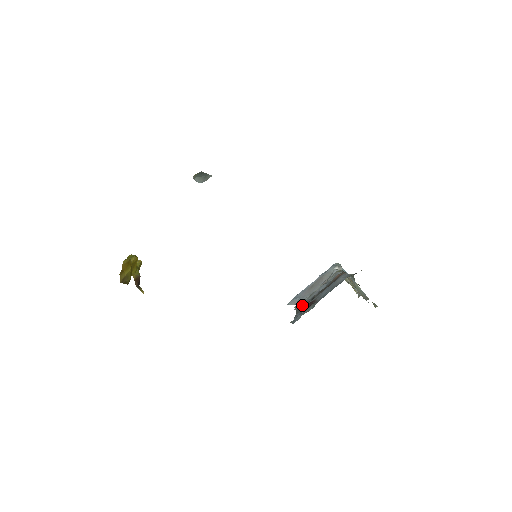
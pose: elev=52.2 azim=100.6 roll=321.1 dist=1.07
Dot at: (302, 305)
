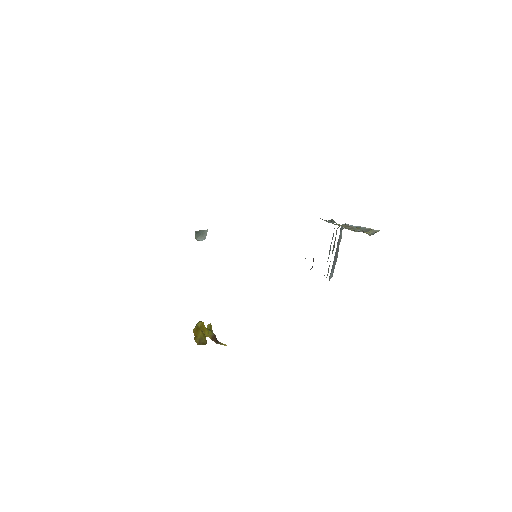
Dot at: occluded
